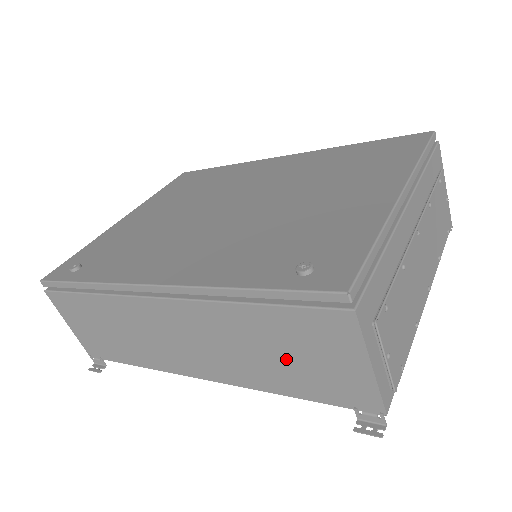
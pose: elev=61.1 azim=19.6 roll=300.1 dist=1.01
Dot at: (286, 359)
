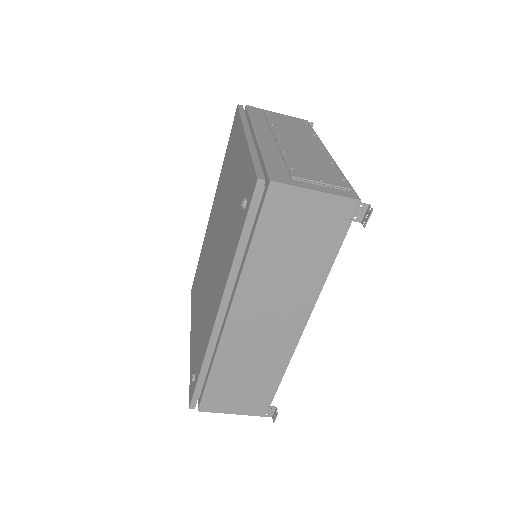
Dot at: (299, 248)
